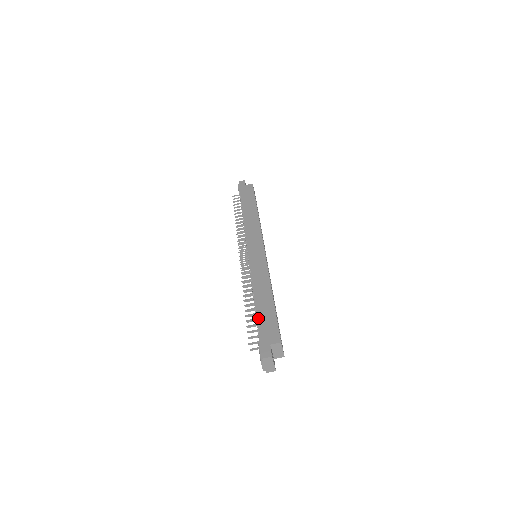
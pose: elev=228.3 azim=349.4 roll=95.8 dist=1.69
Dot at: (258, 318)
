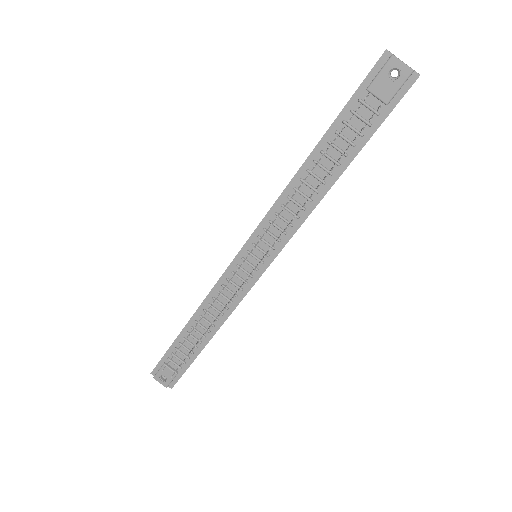
Dot at: (331, 124)
